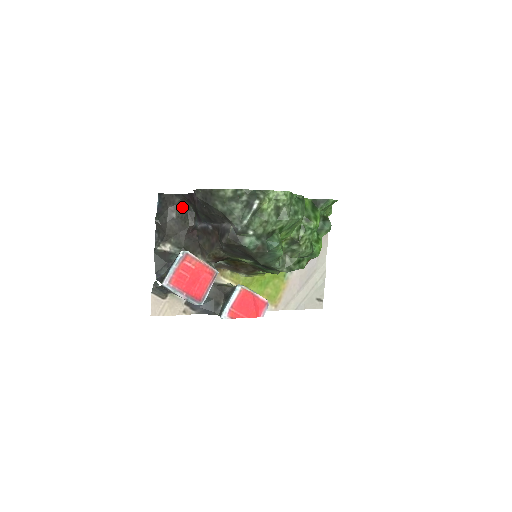
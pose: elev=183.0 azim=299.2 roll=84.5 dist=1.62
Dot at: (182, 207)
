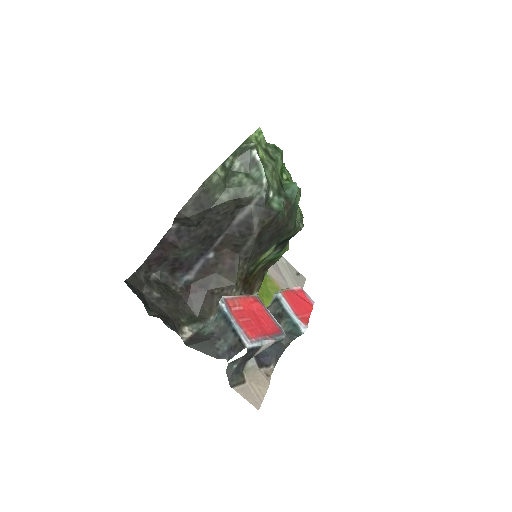
Dot at: (151, 282)
